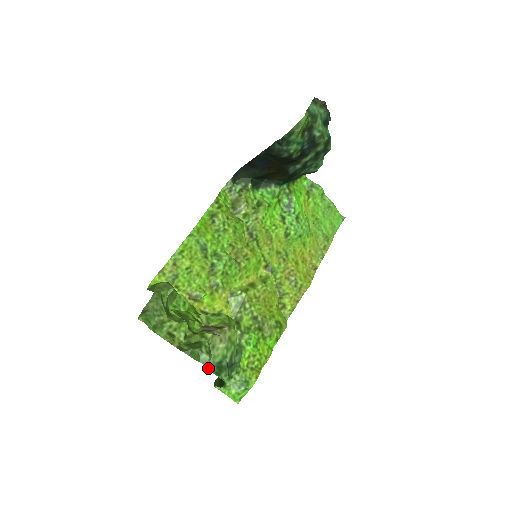
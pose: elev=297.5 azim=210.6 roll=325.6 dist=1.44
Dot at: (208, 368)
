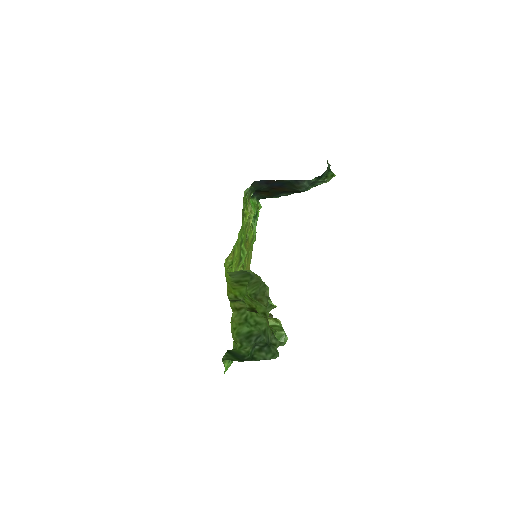
Dot at: (275, 346)
